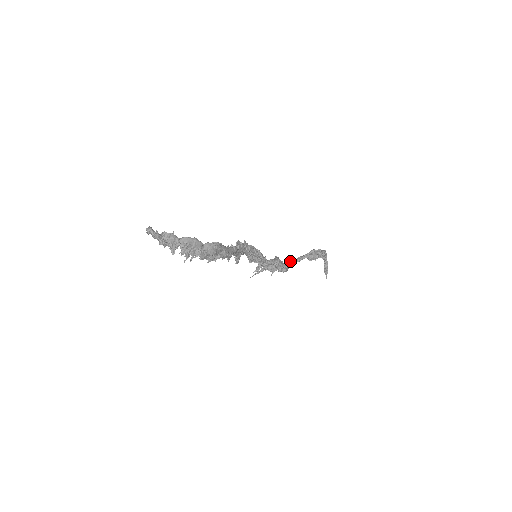
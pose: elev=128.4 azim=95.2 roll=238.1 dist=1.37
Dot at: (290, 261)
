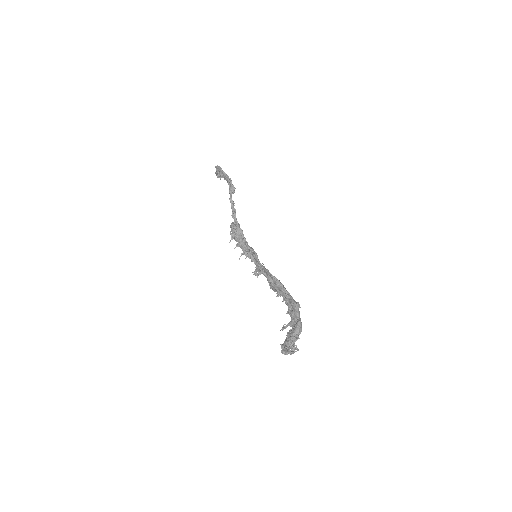
Dot at: (233, 215)
